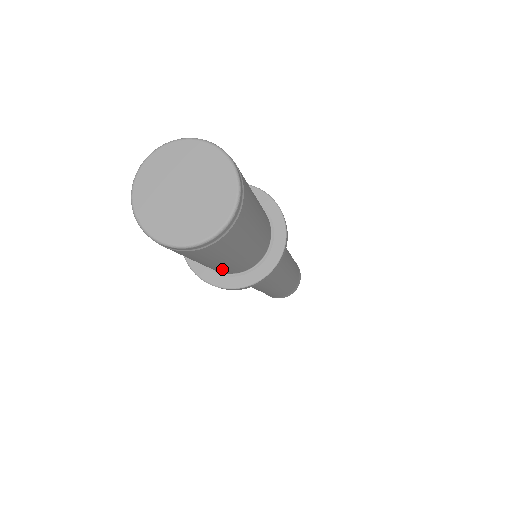
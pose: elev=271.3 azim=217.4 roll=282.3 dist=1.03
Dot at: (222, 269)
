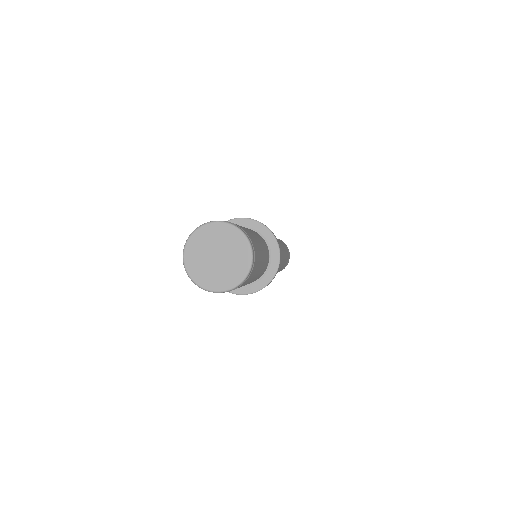
Dot at: occluded
